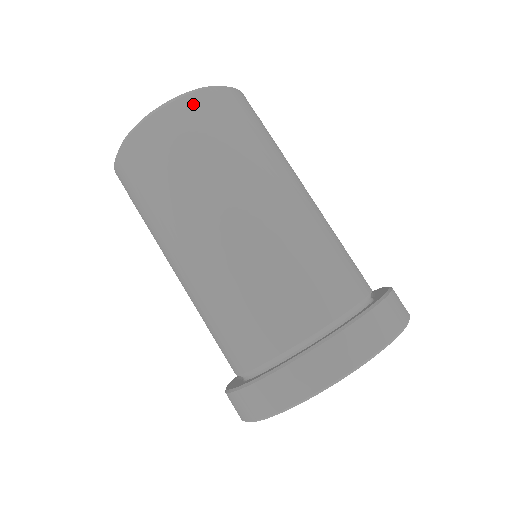
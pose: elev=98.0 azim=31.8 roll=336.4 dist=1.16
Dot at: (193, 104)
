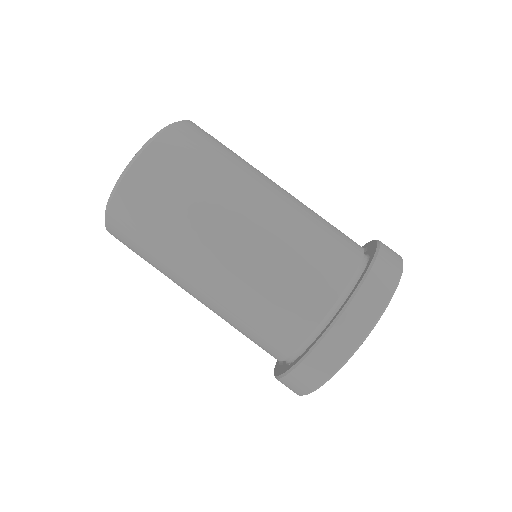
Dot at: (131, 185)
